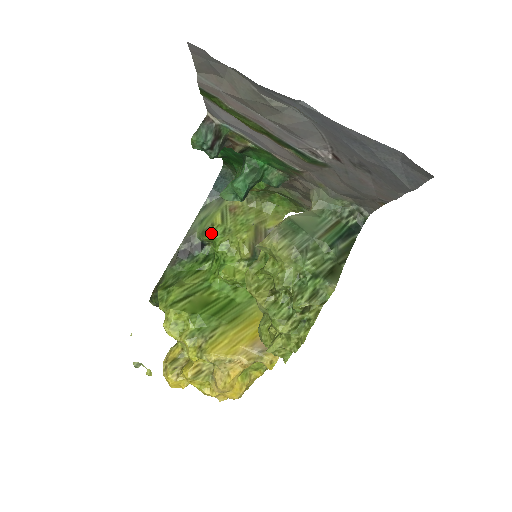
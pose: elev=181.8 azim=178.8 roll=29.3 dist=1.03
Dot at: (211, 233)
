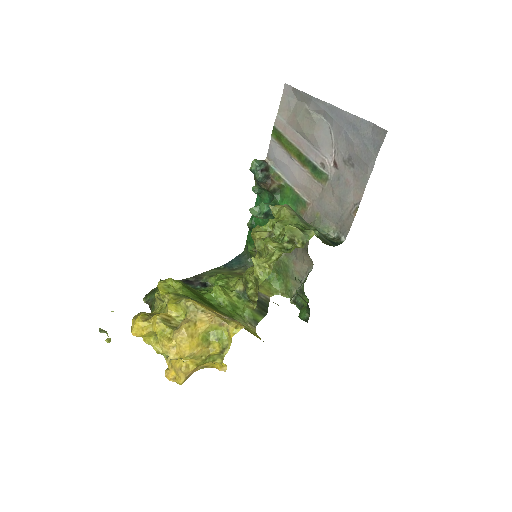
Dot at: (218, 275)
